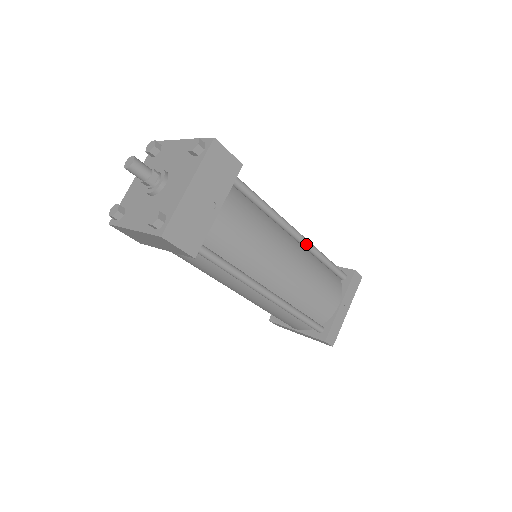
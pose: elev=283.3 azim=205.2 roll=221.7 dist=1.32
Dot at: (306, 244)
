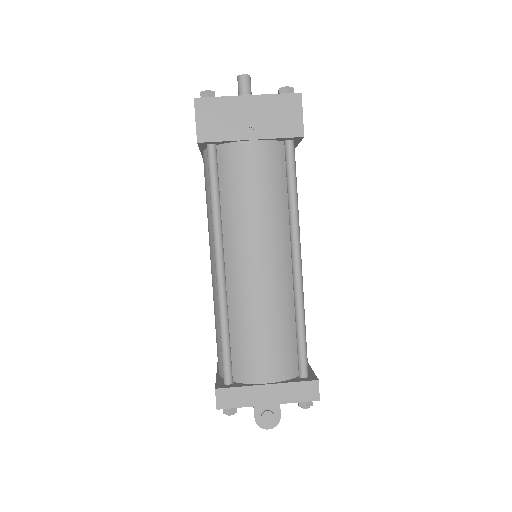
Dot at: (296, 281)
